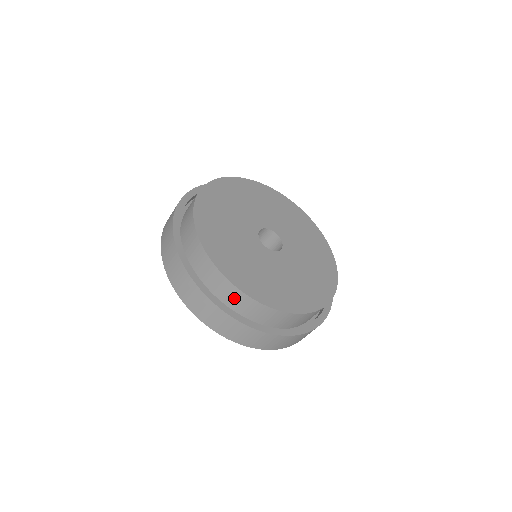
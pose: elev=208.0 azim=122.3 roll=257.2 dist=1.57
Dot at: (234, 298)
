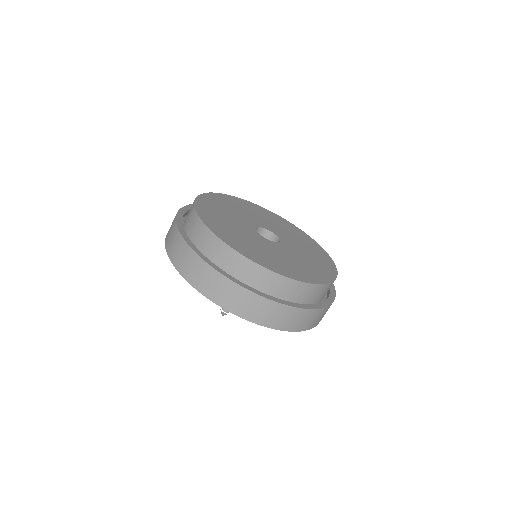
Dot at: (235, 265)
